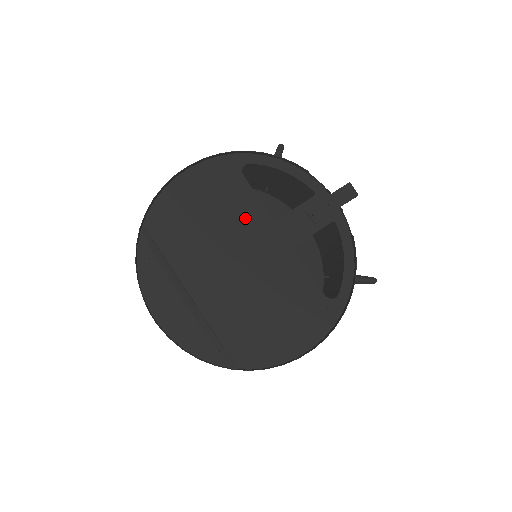
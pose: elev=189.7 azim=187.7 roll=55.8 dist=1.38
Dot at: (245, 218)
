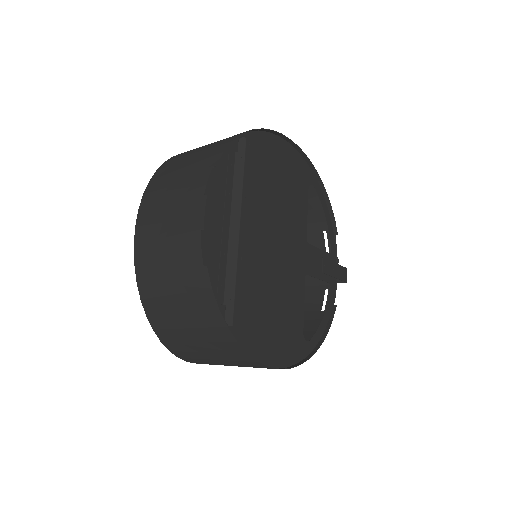
Dot at: (295, 218)
